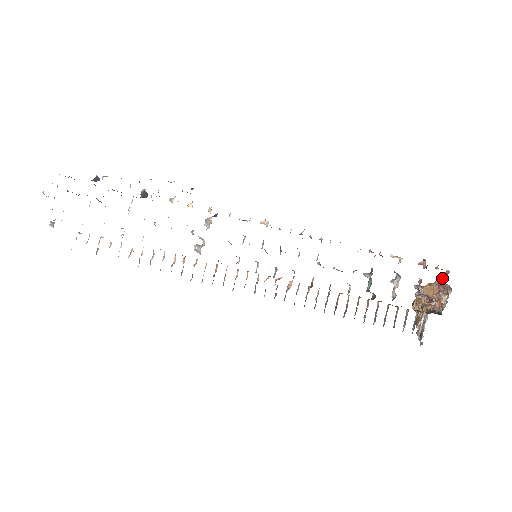
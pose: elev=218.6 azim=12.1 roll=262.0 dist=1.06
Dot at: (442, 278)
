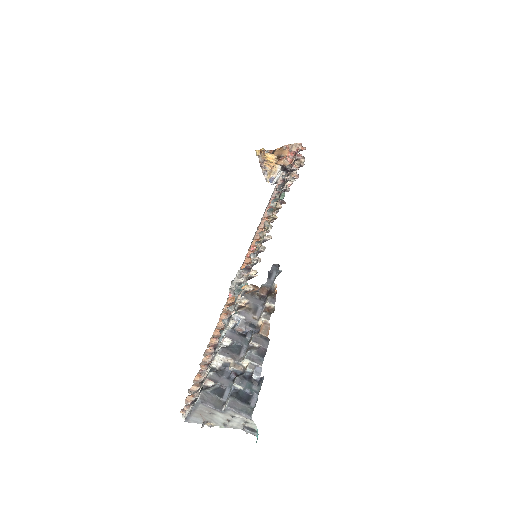
Dot at: (293, 146)
